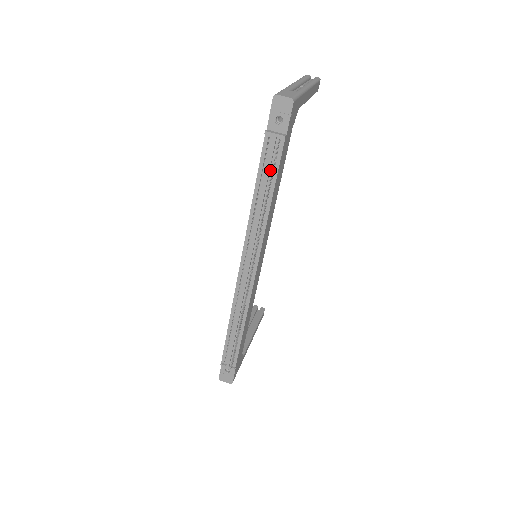
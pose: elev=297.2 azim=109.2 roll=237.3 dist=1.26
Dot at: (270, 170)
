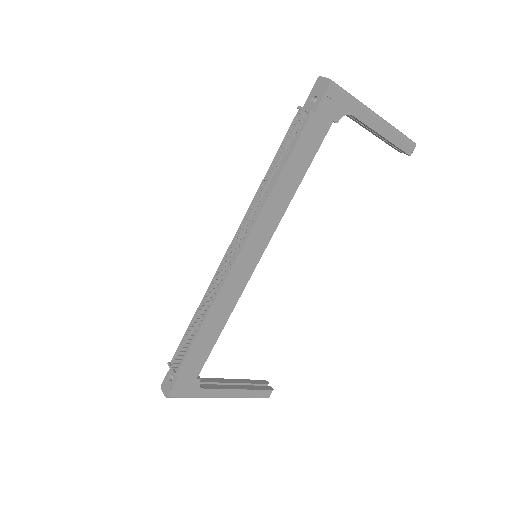
Dot at: (289, 145)
